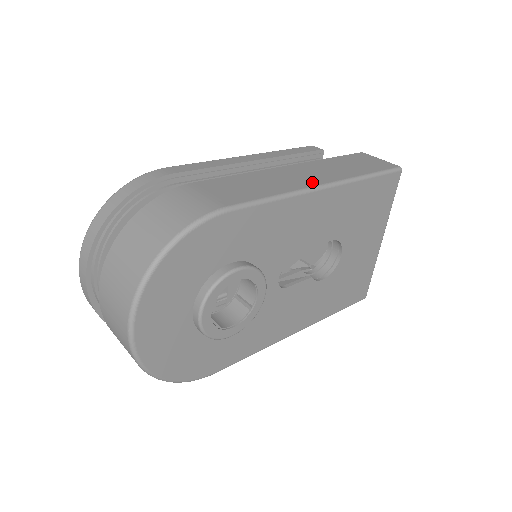
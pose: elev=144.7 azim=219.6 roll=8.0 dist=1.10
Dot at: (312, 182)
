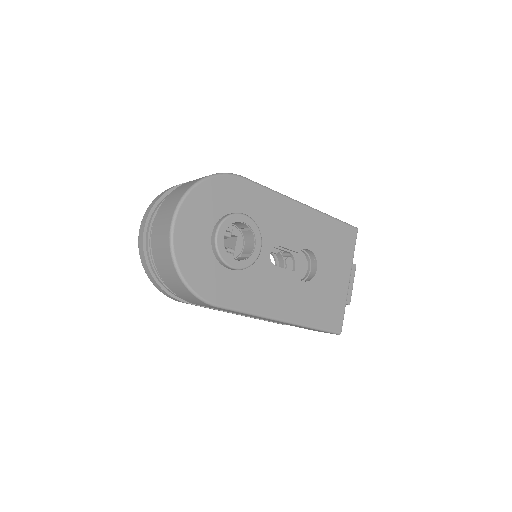
Dot at: occluded
